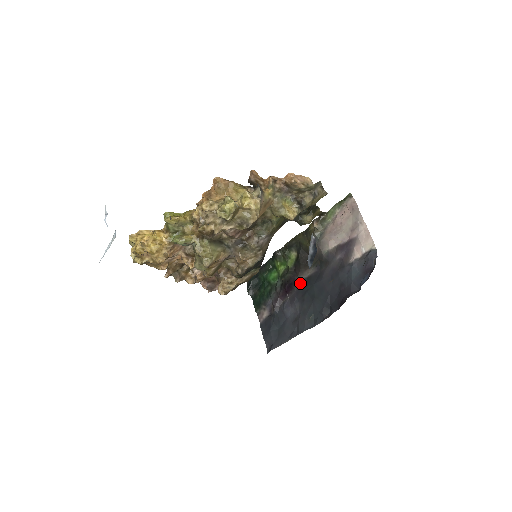
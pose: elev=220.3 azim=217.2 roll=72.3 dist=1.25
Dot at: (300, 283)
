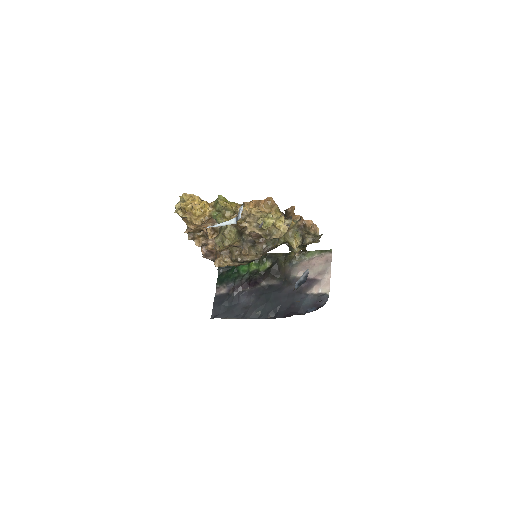
Dot at: (263, 285)
